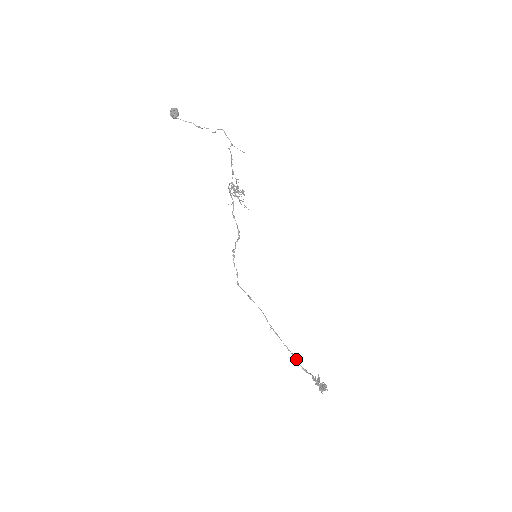
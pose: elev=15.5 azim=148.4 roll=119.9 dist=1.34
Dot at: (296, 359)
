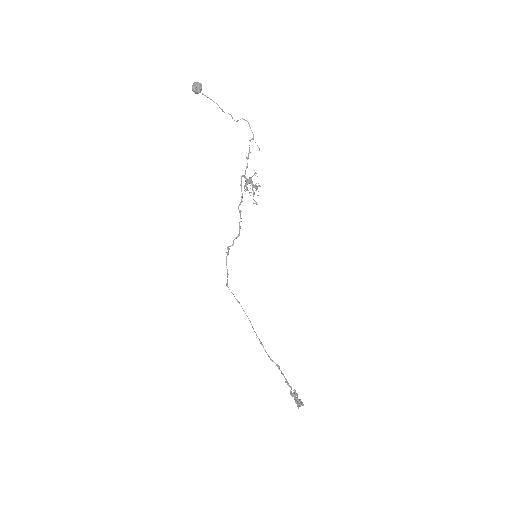
Dot at: occluded
